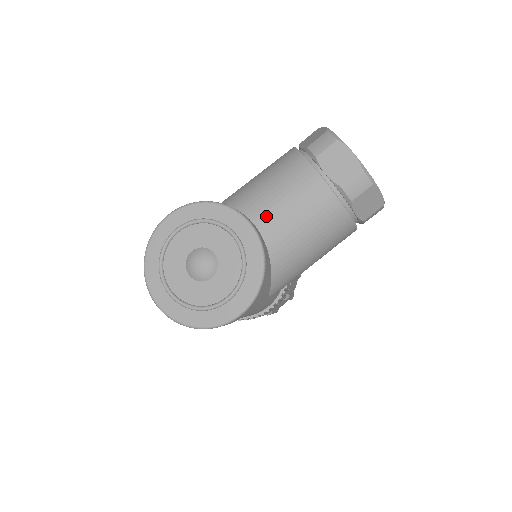
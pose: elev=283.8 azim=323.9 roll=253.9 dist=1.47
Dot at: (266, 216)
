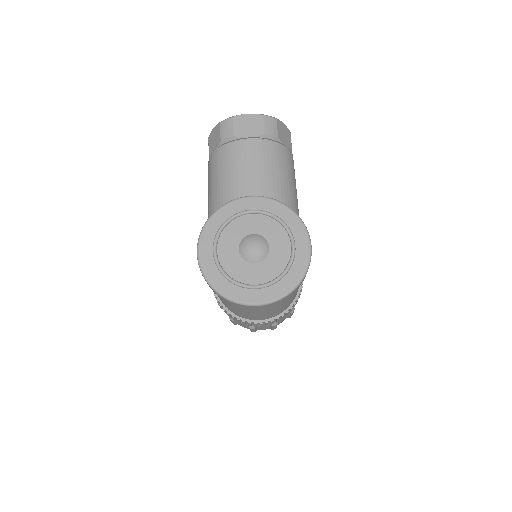
Dot at: (250, 189)
